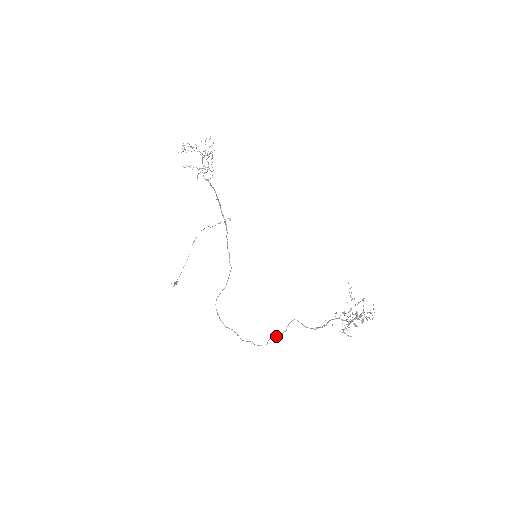
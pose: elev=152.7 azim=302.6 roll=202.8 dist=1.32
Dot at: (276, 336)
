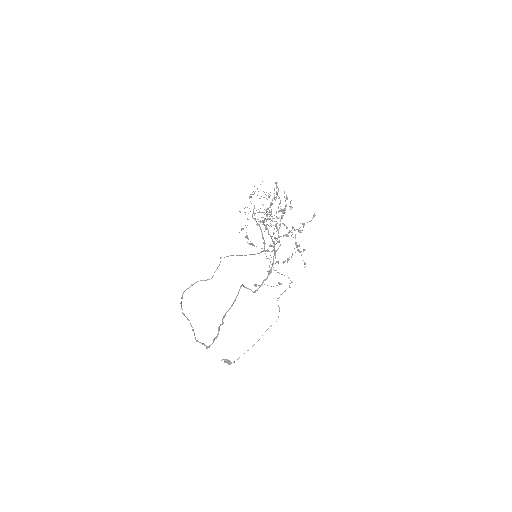
Dot at: (222, 321)
